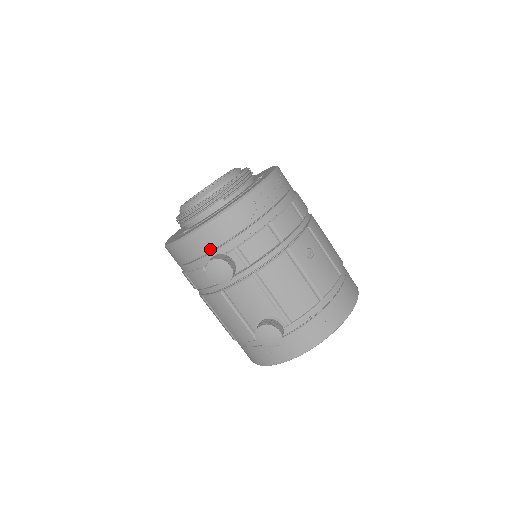
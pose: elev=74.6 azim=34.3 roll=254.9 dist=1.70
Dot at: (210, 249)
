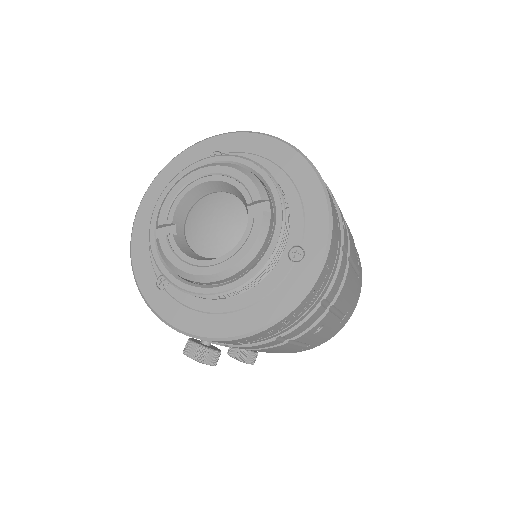
Dot at: occluded
